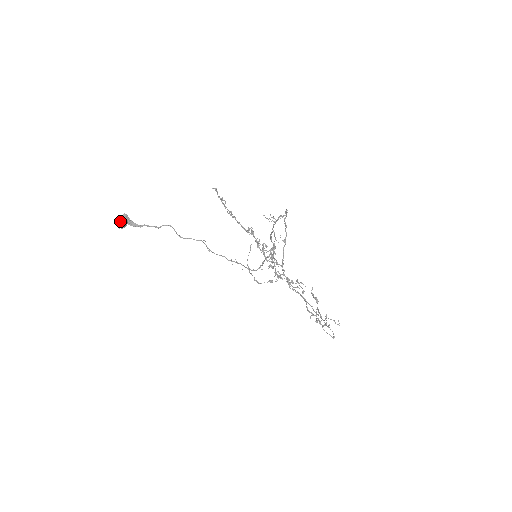
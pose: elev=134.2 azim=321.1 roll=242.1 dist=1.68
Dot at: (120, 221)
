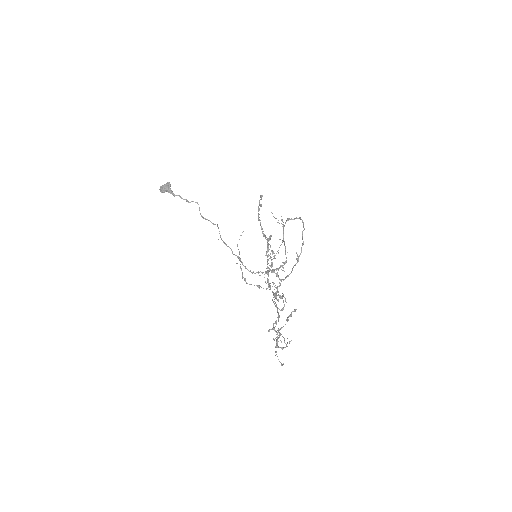
Dot at: (163, 186)
